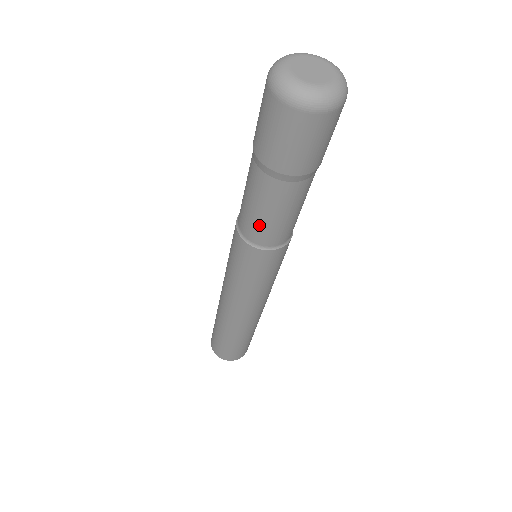
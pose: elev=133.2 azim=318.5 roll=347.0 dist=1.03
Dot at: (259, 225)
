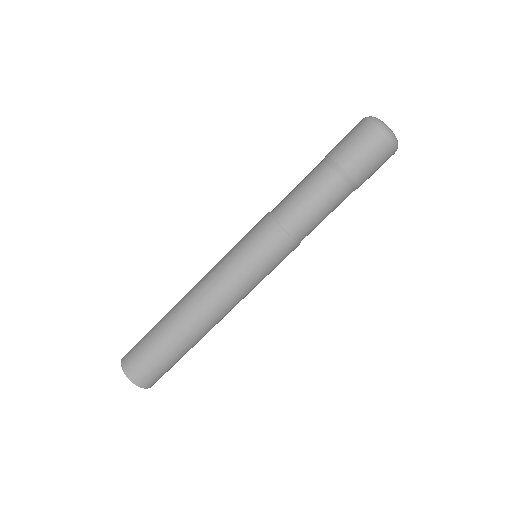
Dot at: (309, 218)
